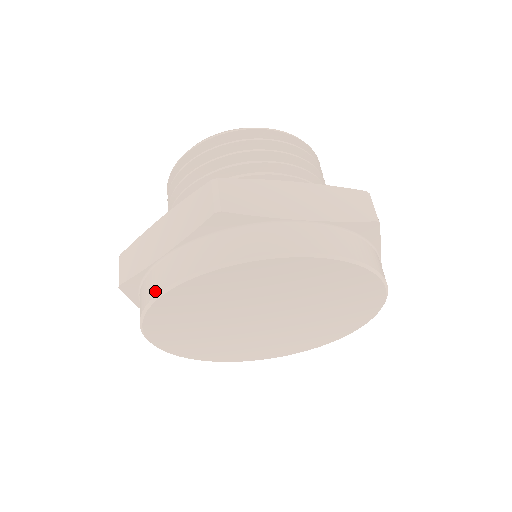
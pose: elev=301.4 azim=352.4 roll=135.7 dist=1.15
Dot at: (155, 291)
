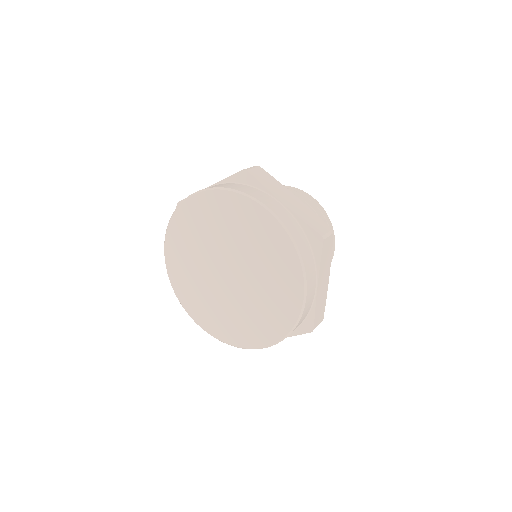
Dot at: occluded
